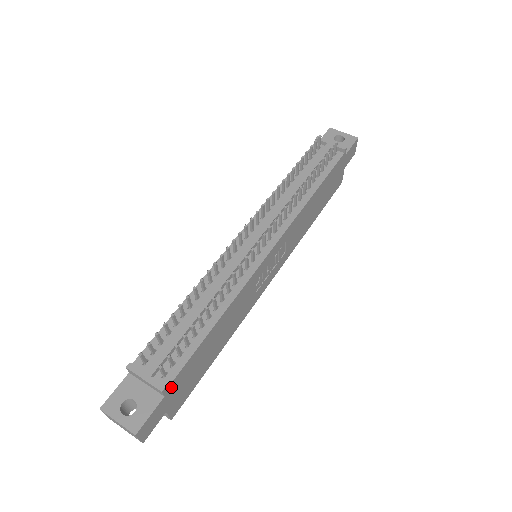
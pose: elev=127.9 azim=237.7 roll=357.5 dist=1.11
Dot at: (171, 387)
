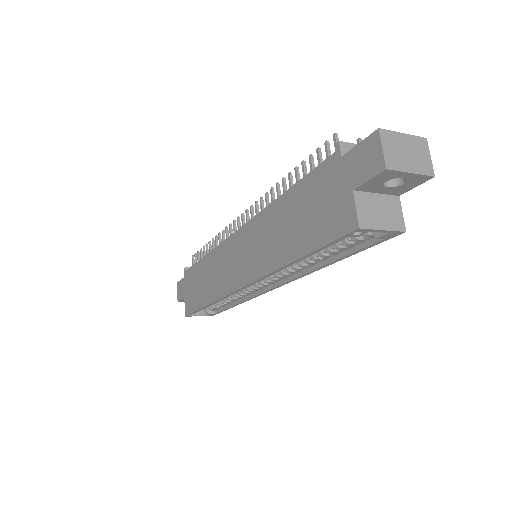
Dot at: occluded
